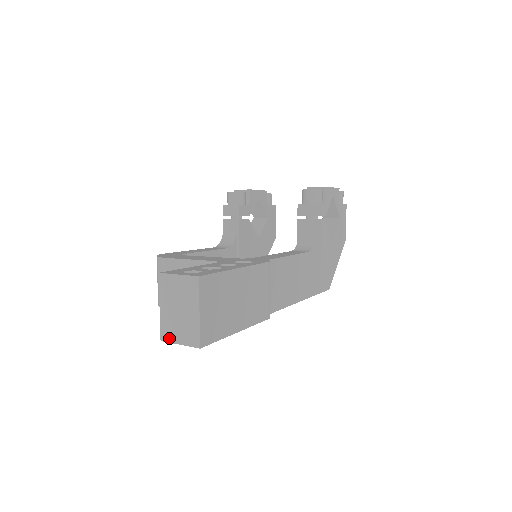
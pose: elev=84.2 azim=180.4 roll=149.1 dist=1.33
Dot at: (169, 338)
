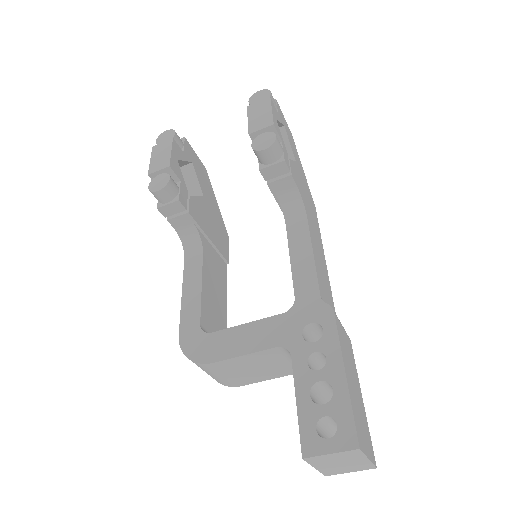
Dot at: (336, 474)
